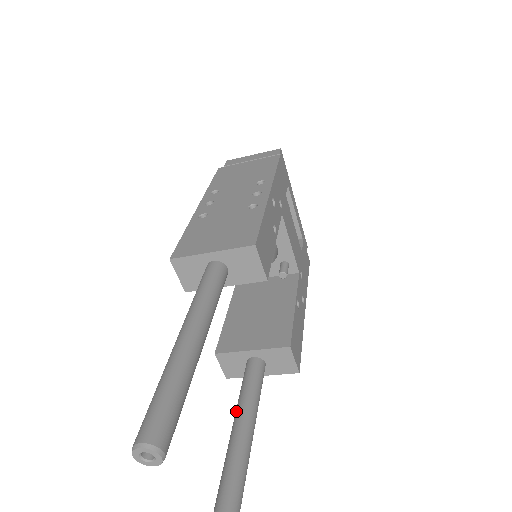
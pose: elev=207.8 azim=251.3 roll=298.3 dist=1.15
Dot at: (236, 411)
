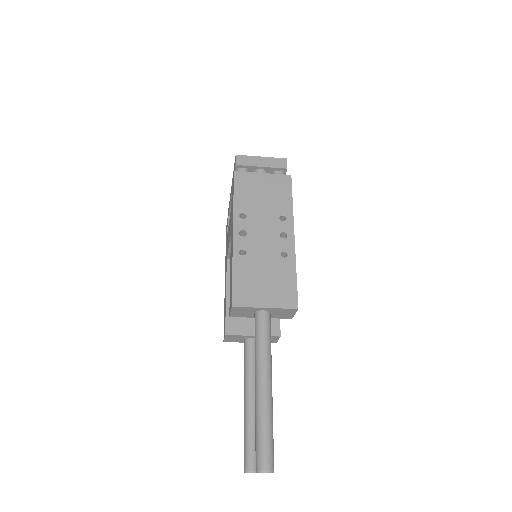
Dot at: (247, 381)
